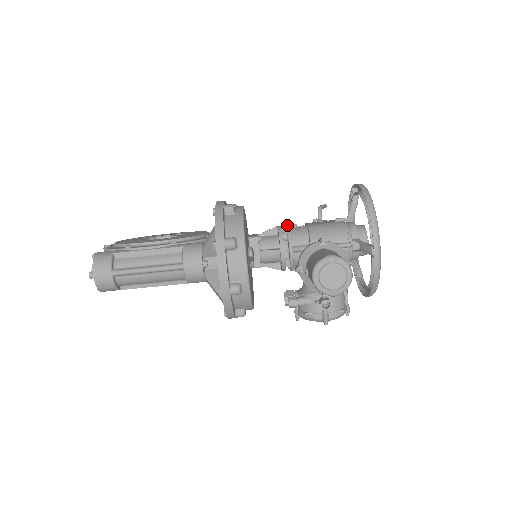
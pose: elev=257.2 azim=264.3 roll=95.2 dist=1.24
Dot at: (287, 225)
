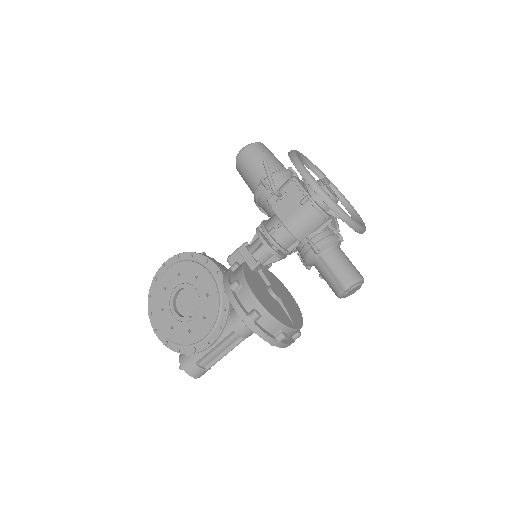
Dot at: (271, 240)
